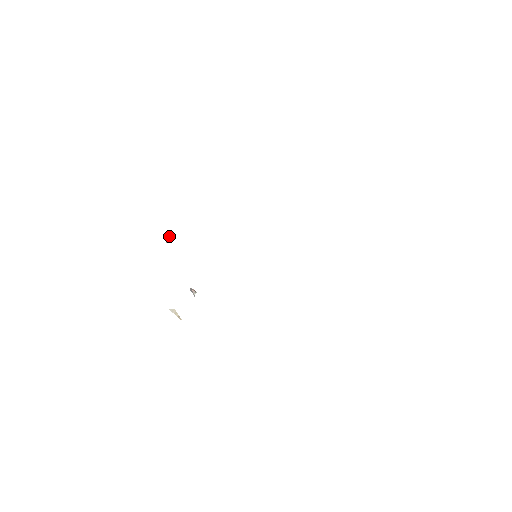
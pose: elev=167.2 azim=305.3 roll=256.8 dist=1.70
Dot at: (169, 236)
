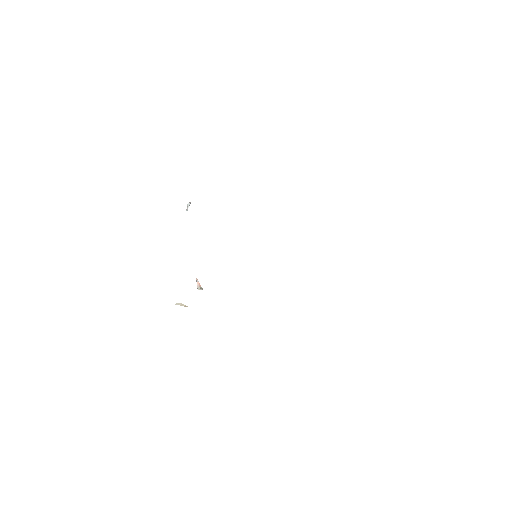
Dot at: (189, 203)
